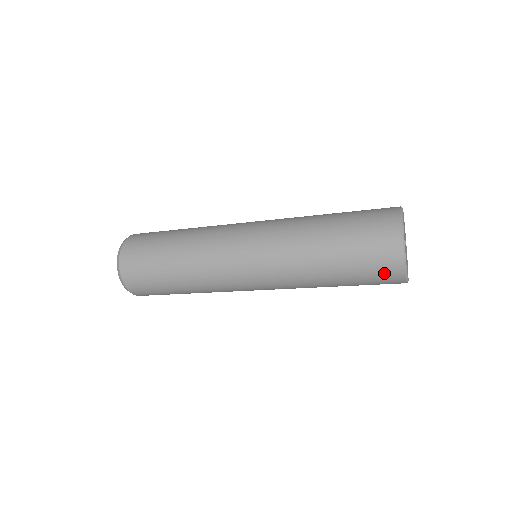
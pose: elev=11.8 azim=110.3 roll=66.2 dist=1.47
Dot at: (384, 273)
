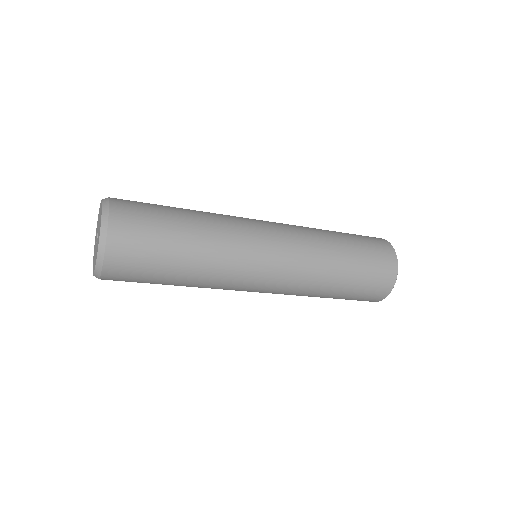
Dot at: (384, 266)
